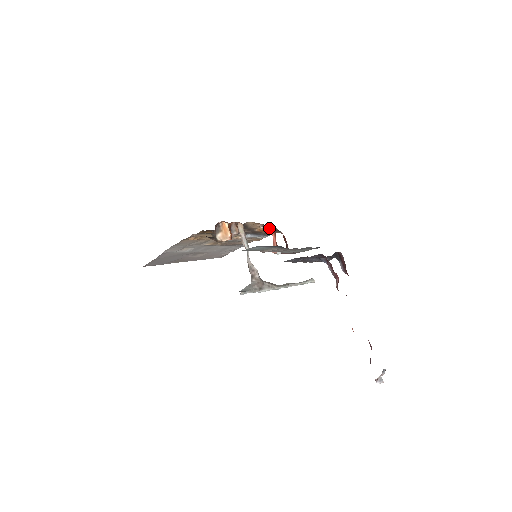
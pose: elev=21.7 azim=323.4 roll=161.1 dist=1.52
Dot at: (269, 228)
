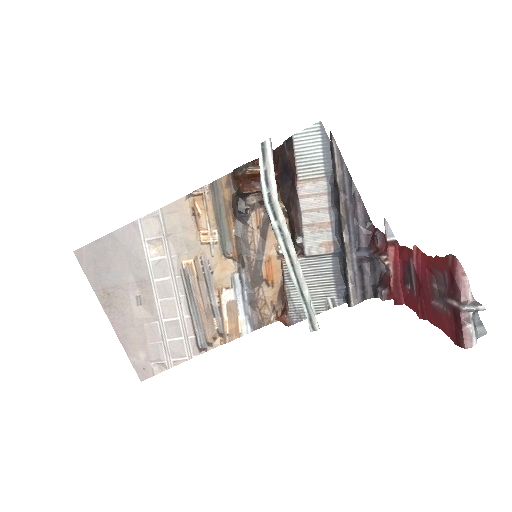
Dot at: (278, 275)
